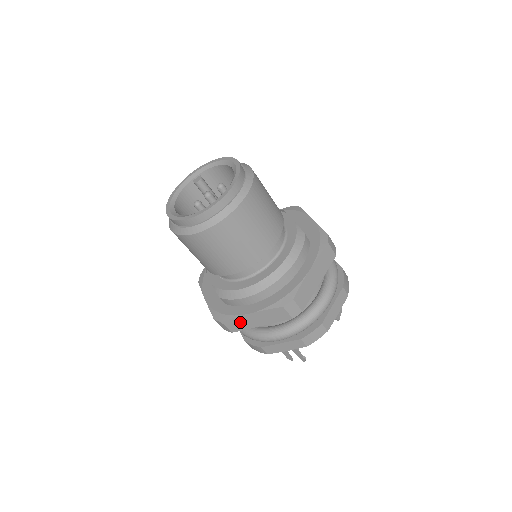
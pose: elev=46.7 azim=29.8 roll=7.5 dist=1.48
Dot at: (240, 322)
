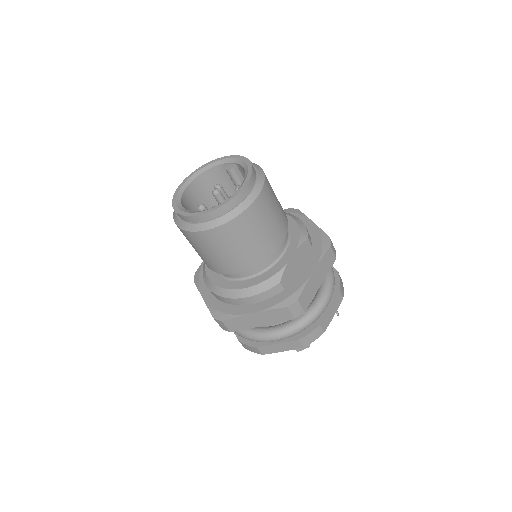
Dot at: occluded
